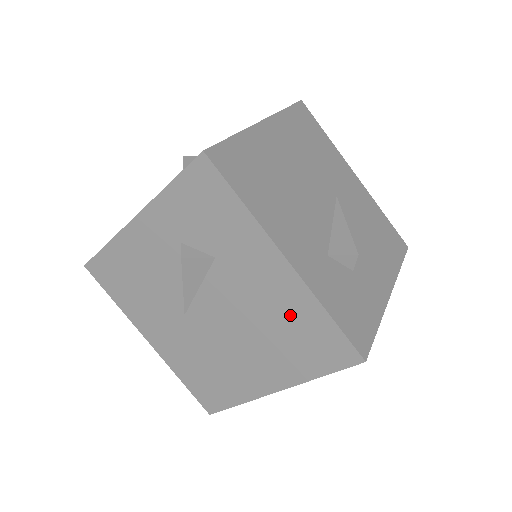
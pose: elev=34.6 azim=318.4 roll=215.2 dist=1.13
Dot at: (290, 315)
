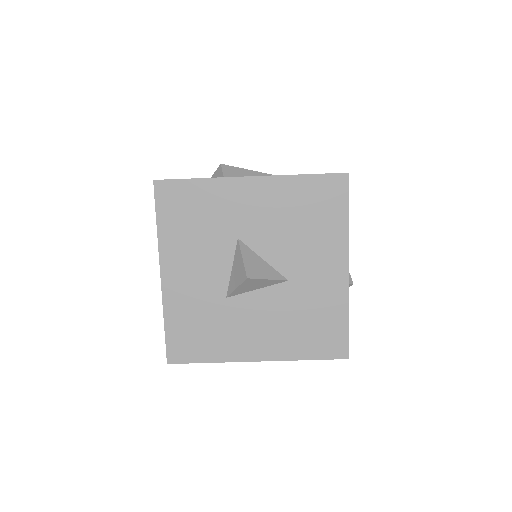
Dot at: occluded
